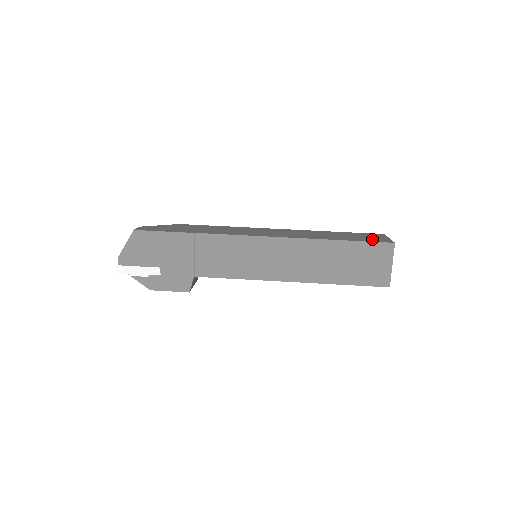
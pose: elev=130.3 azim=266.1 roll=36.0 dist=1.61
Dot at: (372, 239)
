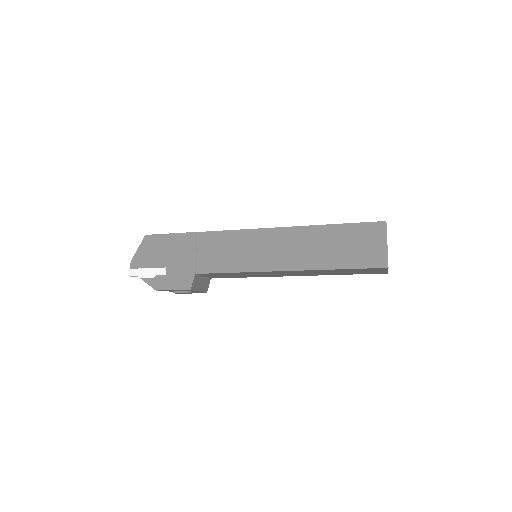
Dot at: occluded
